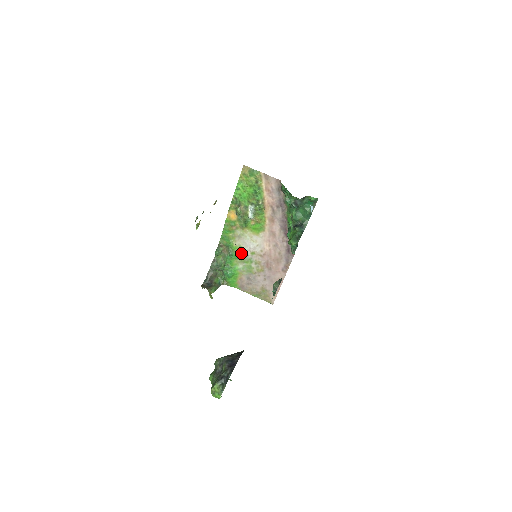
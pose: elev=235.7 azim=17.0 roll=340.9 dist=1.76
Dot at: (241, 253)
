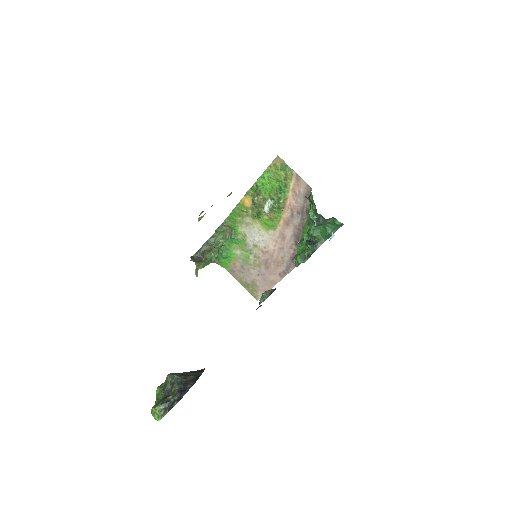
Dot at: (243, 240)
